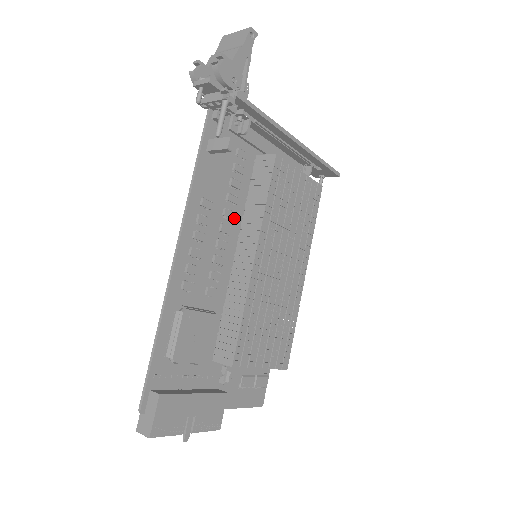
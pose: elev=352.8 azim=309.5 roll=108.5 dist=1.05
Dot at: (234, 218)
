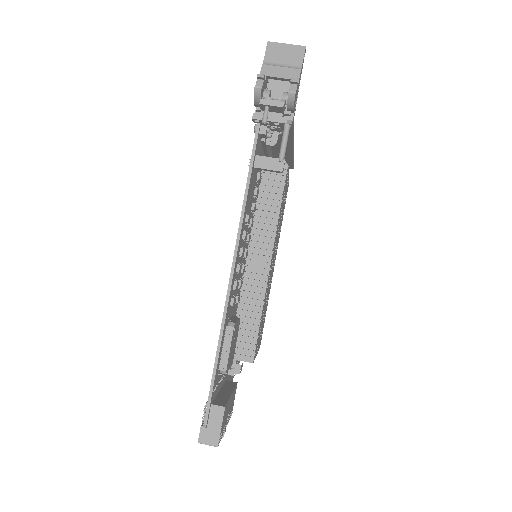
Dot at: (252, 226)
